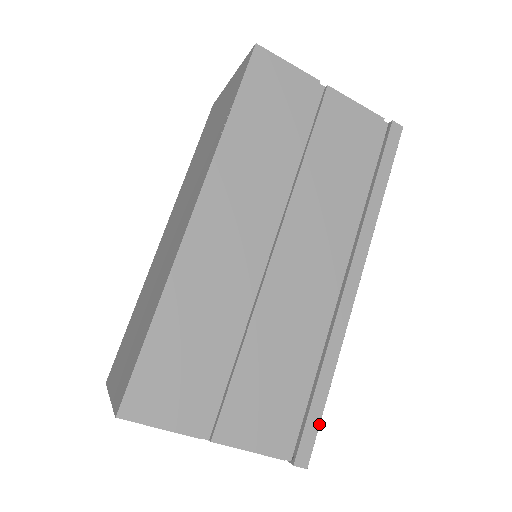
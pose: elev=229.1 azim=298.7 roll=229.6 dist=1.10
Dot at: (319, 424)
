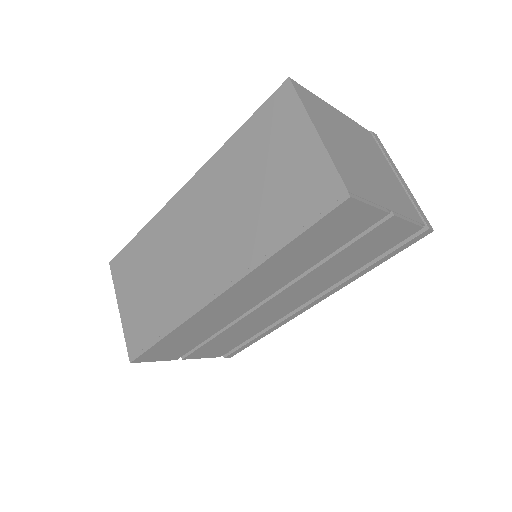
Dot at: occluded
